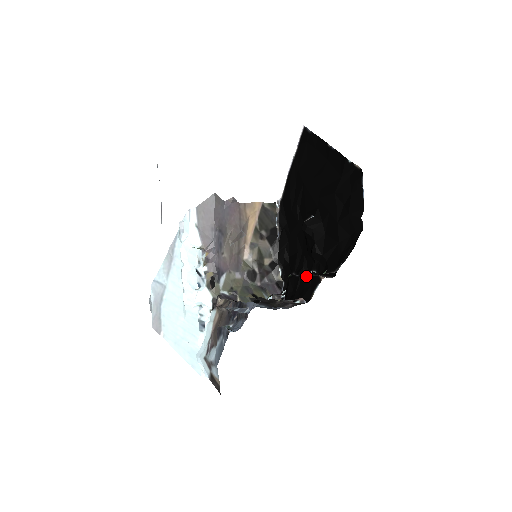
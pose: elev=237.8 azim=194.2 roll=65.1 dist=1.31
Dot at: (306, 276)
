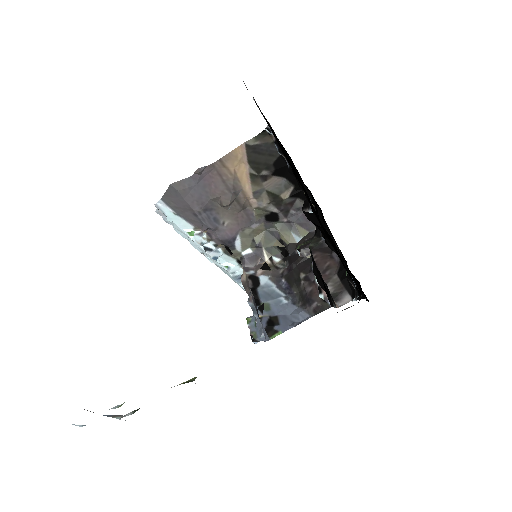
Dot at: occluded
